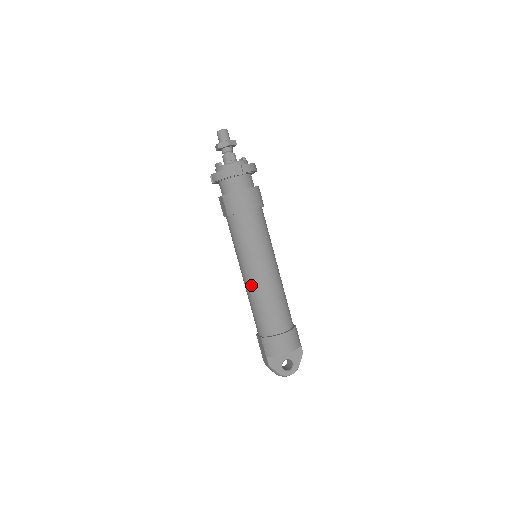
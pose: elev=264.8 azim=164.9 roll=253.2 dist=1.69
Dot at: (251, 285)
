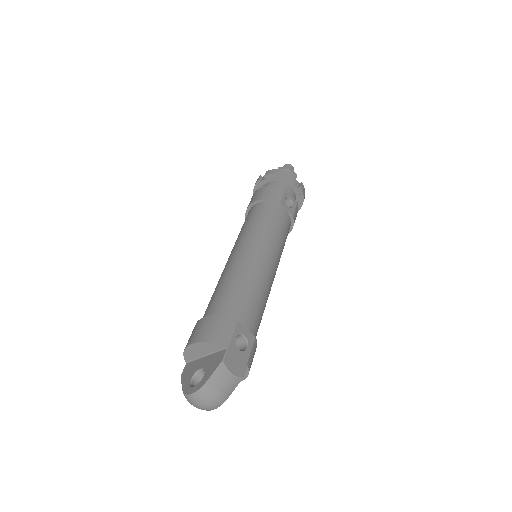
Dot at: occluded
